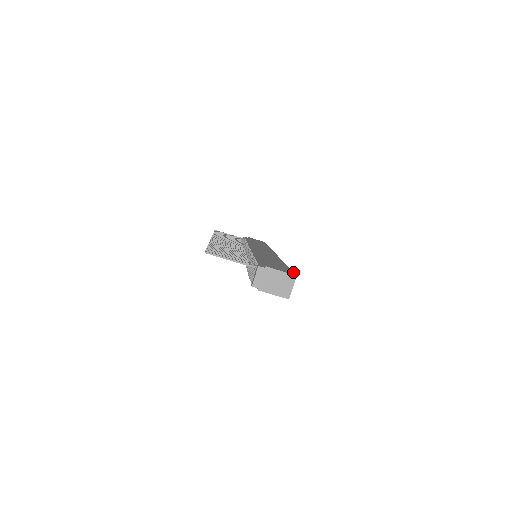
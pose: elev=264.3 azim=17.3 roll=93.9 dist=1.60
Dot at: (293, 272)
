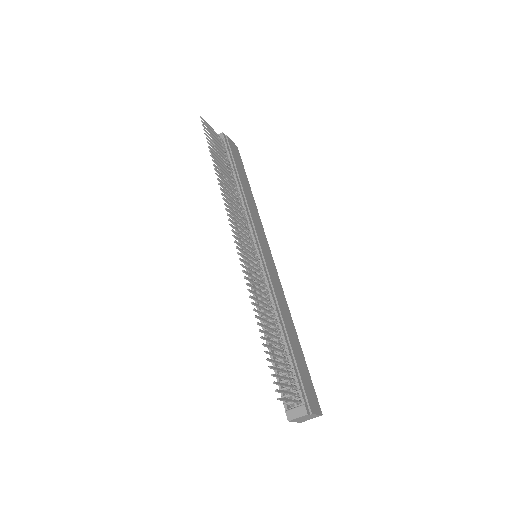
Dot at: occluded
